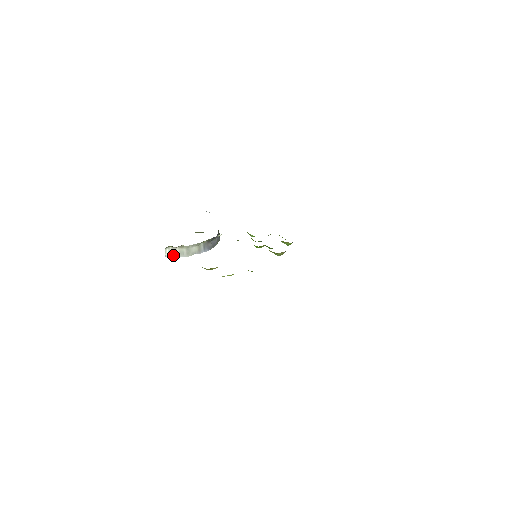
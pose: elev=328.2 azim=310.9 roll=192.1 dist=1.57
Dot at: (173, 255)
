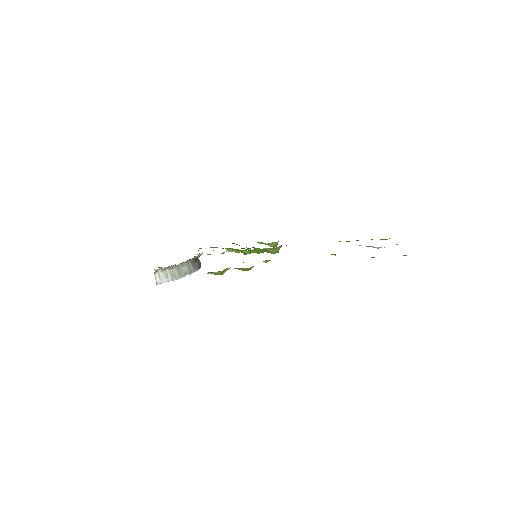
Dot at: (165, 279)
